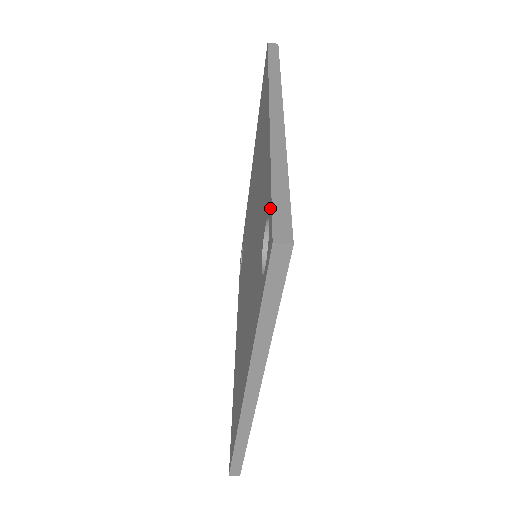
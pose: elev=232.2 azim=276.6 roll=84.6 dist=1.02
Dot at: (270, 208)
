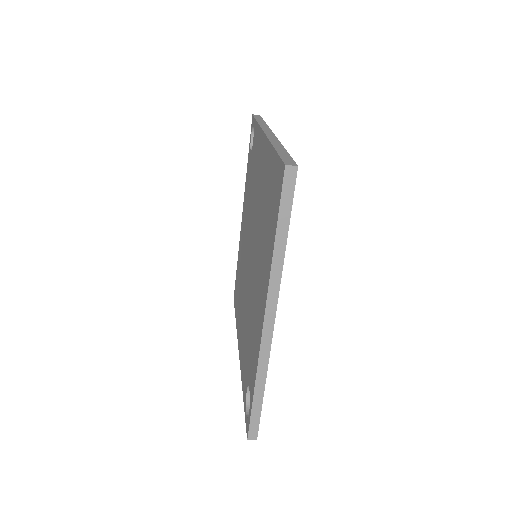
Dot at: (250, 413)
